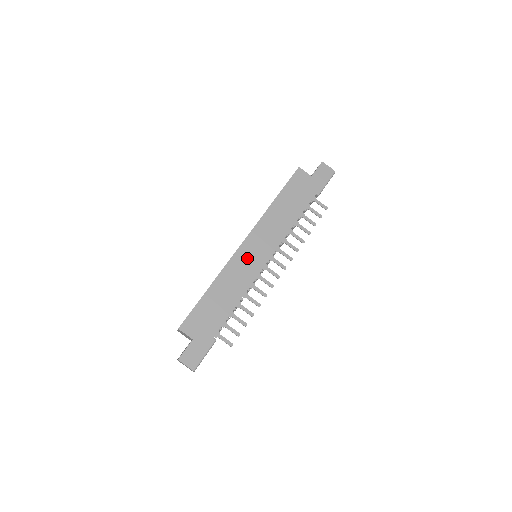
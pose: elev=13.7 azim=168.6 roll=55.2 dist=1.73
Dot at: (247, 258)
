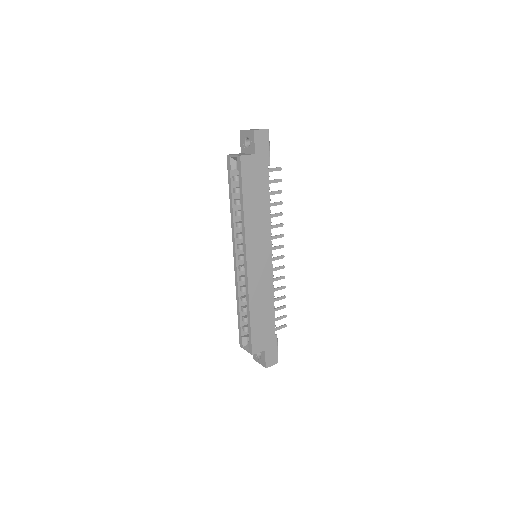
Dot at: (258, 270)
